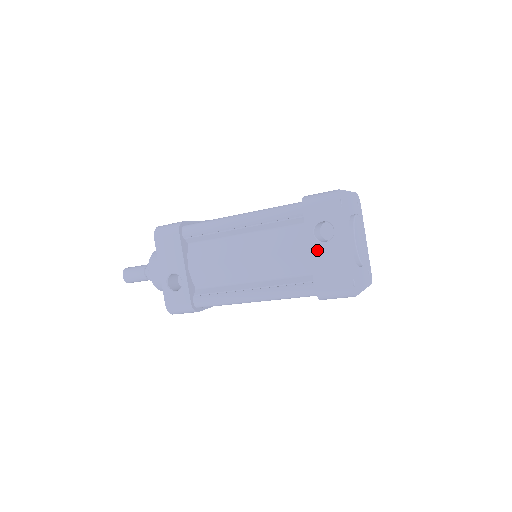
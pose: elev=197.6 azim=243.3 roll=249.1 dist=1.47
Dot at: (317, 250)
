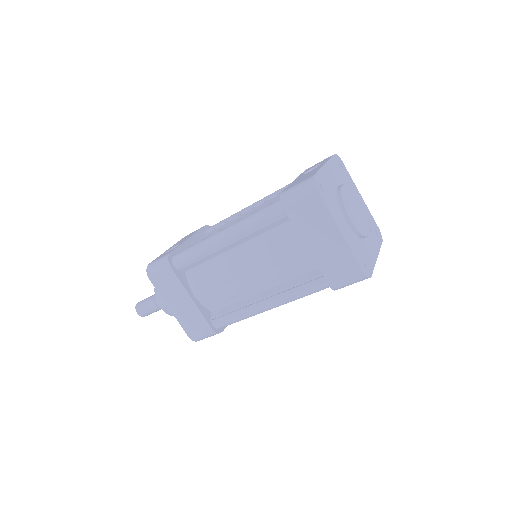
Dot at: (300, 177)
